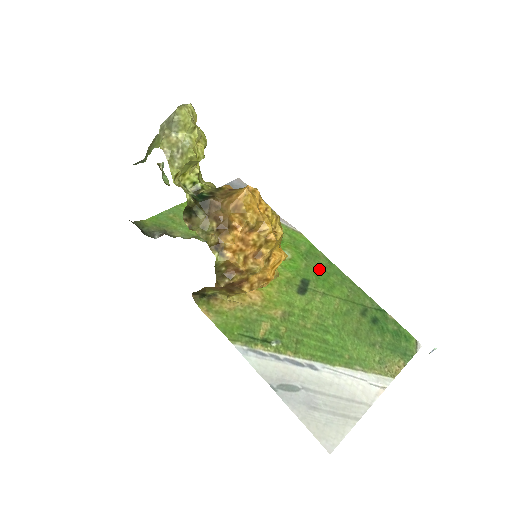
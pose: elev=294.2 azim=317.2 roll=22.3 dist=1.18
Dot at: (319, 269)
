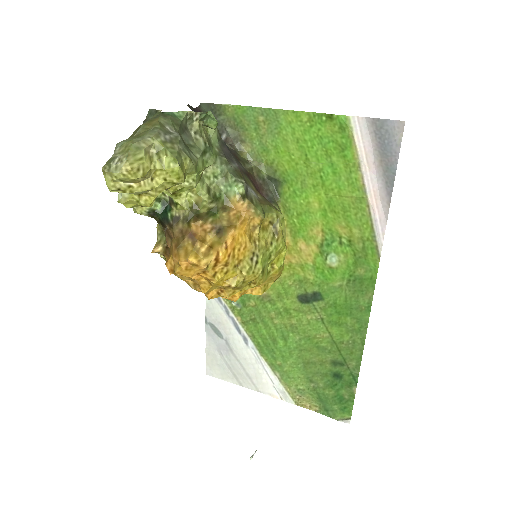
Dot at: (347, 302)
